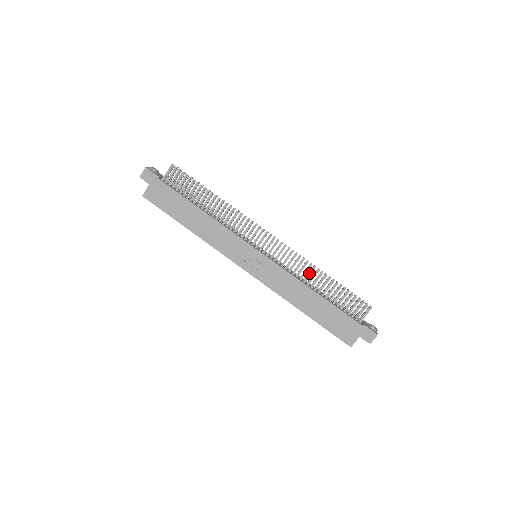
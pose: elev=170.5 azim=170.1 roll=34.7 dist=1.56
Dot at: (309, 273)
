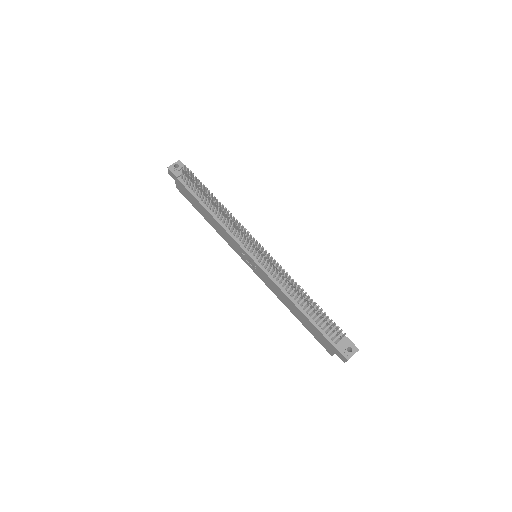
Dot at: (291, 287)
